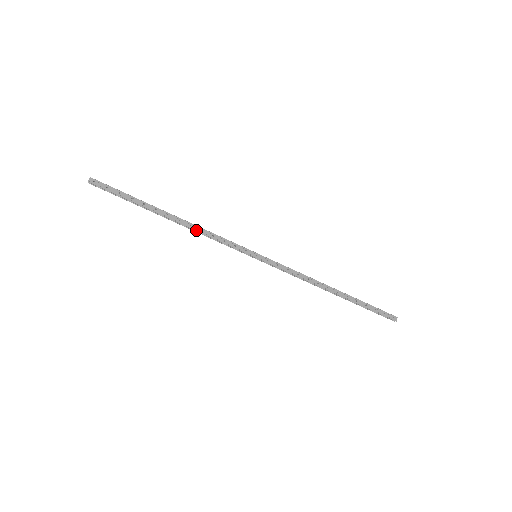
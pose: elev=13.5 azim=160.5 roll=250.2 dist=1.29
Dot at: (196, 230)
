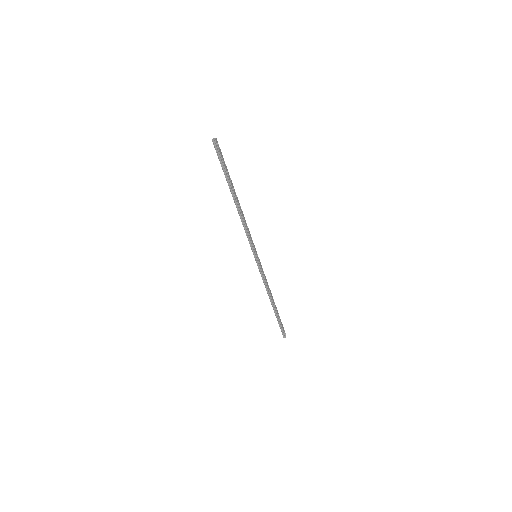
Dot at: (243, 218)
